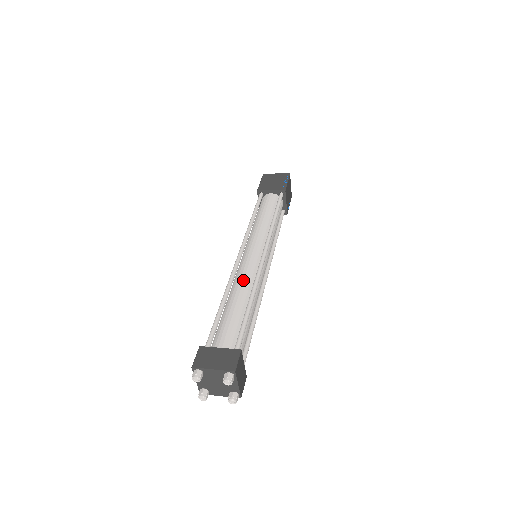
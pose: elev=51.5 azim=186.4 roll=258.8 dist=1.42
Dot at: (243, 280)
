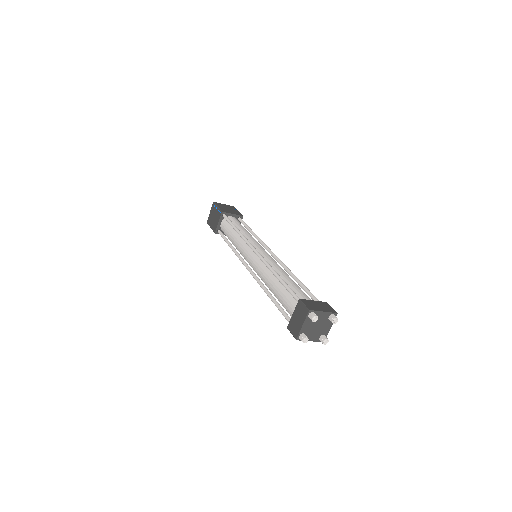
Dot at: (277, 265)
